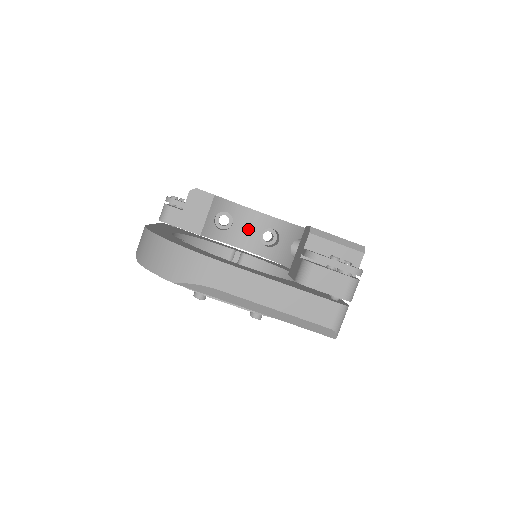
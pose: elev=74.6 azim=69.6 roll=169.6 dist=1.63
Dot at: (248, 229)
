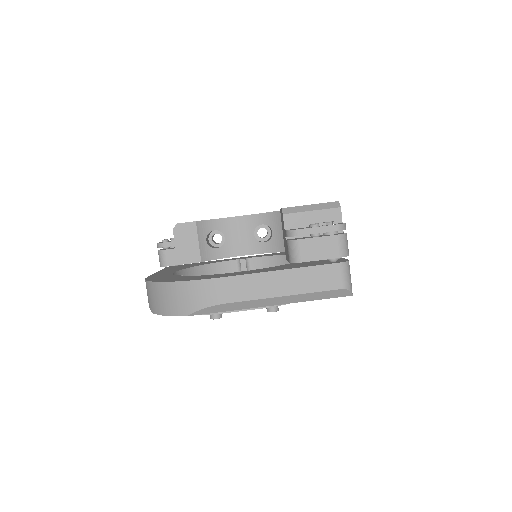
Dot at: (241, 235)
